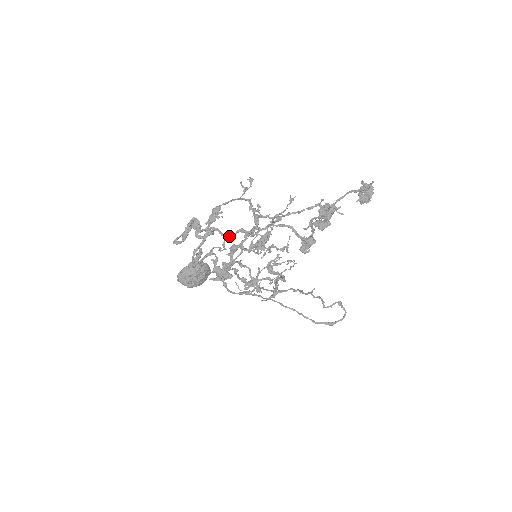
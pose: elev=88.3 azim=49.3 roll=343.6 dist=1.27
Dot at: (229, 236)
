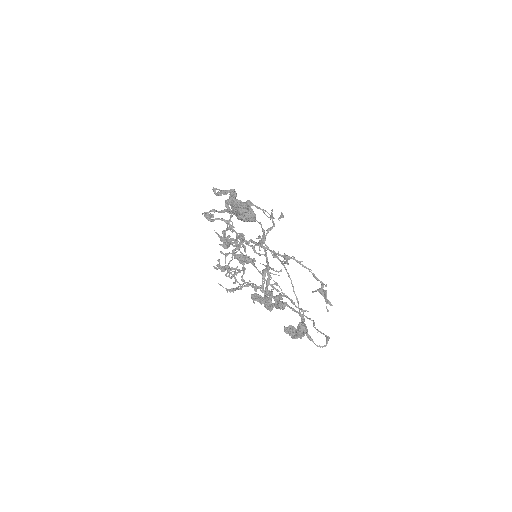
Dot at: (233, 230)
